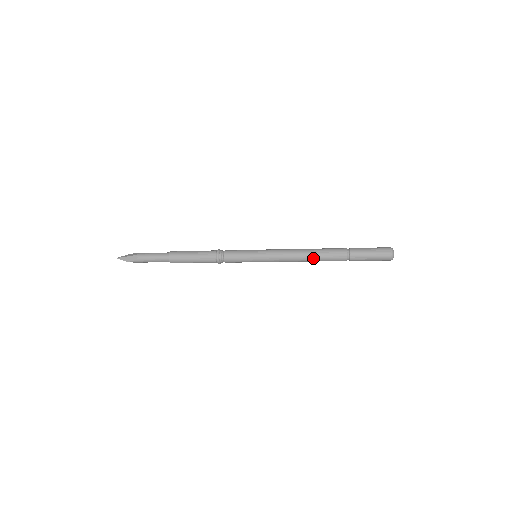
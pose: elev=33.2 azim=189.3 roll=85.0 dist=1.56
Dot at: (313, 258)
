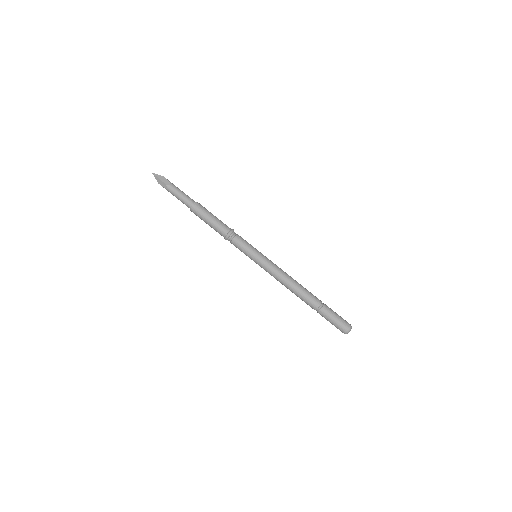
Dot at: (293, 292)
